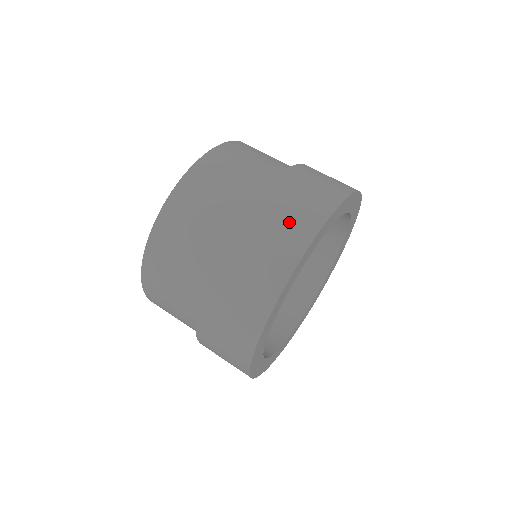
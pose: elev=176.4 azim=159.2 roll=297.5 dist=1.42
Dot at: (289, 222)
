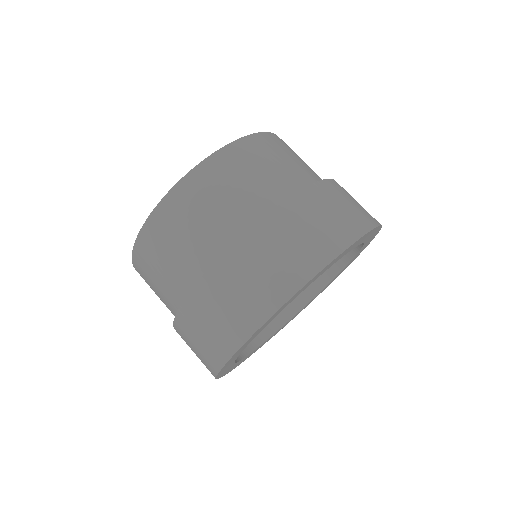
Dot at: (332, 220)
